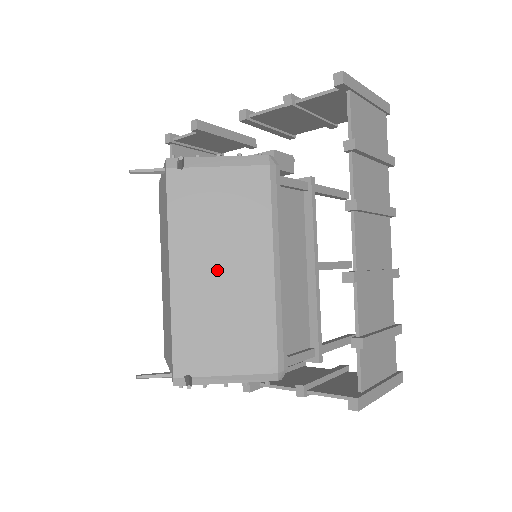
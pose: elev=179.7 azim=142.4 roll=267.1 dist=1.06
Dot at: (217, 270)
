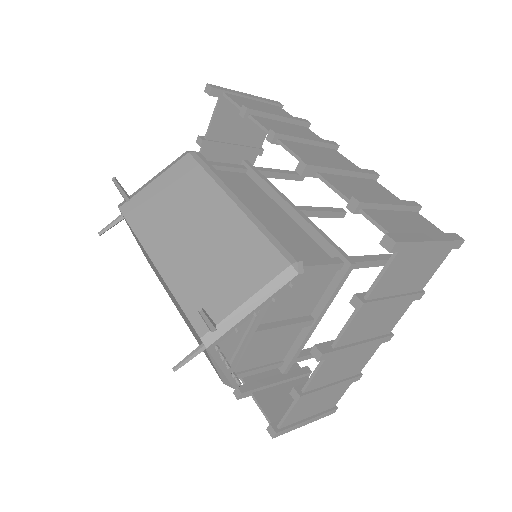
Dot at: (190, 235)
